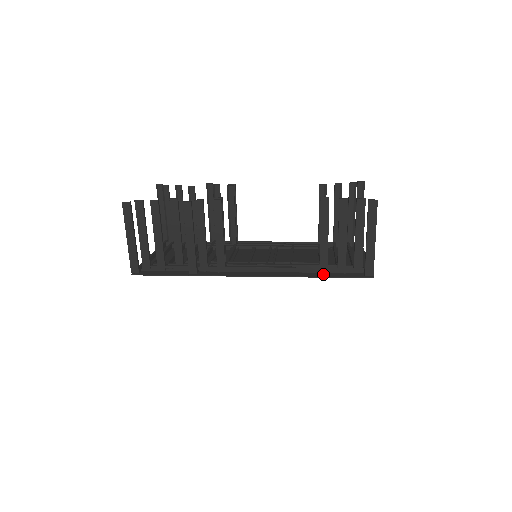
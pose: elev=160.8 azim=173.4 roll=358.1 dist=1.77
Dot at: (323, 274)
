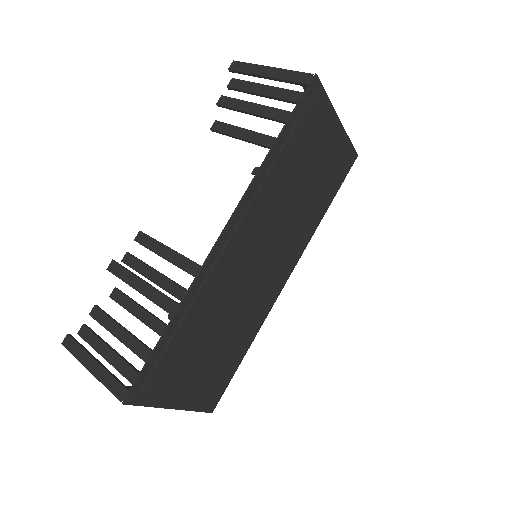
Dot at: (282, 140)
